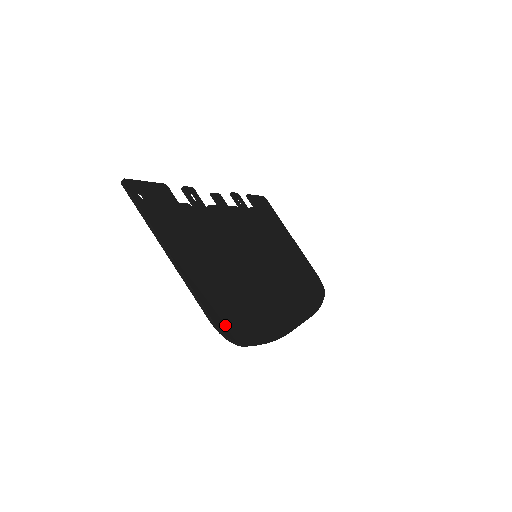
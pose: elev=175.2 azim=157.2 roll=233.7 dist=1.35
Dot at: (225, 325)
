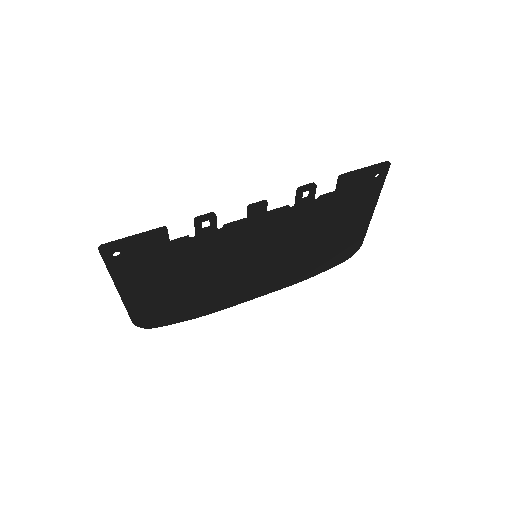
Dot at: (144, 322)
